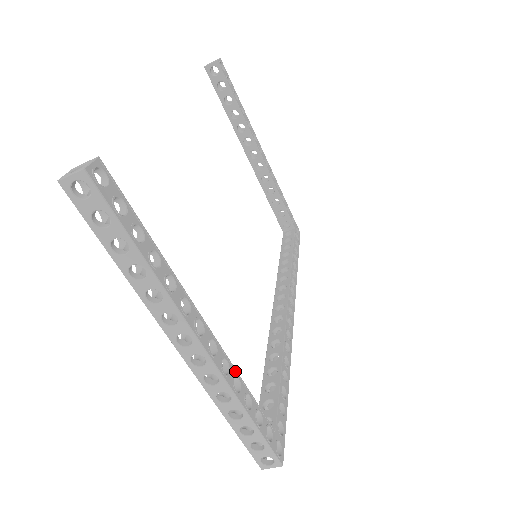
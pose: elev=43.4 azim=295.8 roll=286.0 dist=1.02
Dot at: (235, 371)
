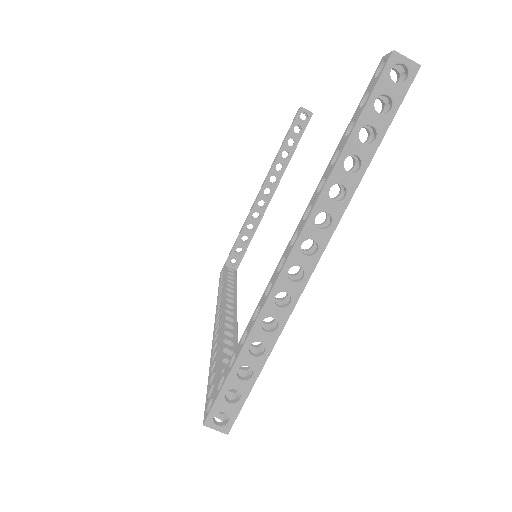
Dot at: occluded
